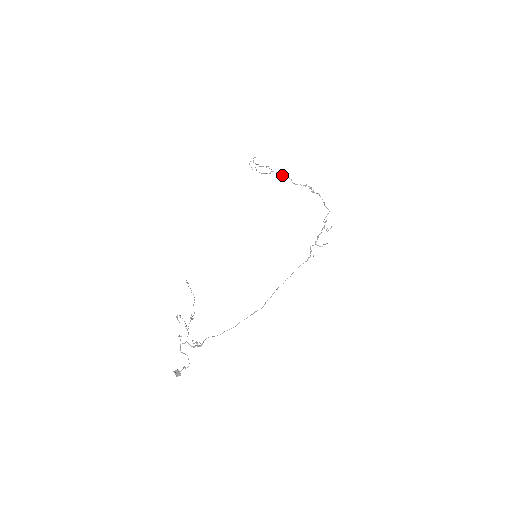
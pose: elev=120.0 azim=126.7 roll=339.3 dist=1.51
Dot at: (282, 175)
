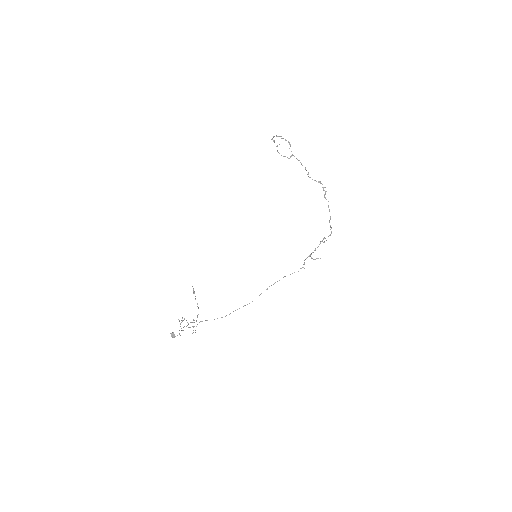
Dot at: (301, 163)
